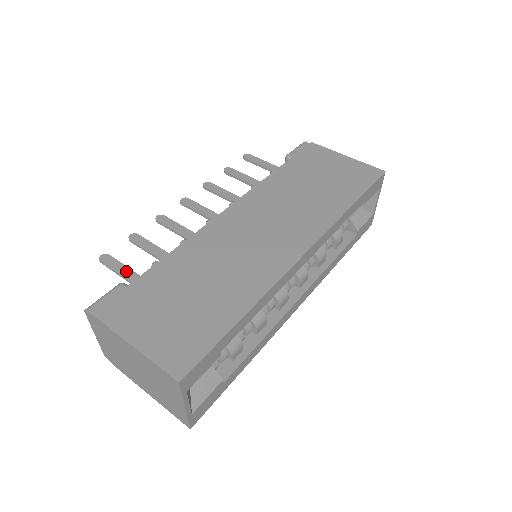
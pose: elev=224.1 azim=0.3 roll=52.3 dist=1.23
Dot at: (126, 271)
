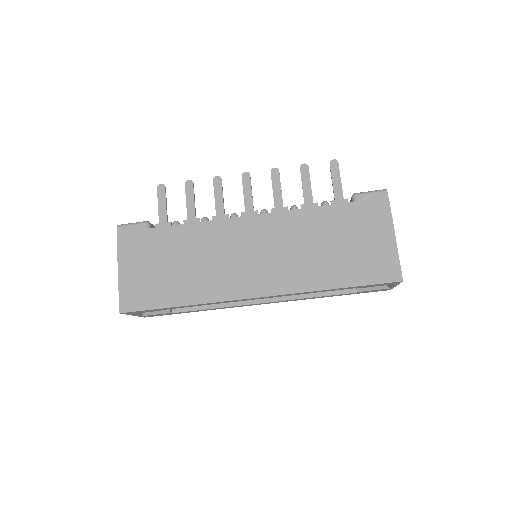
Dot at: (163, 210)
